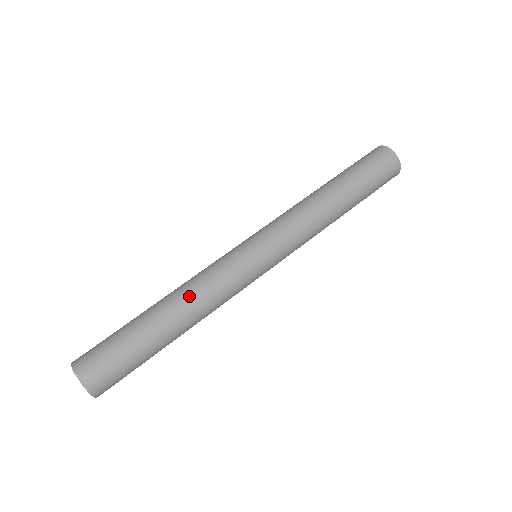
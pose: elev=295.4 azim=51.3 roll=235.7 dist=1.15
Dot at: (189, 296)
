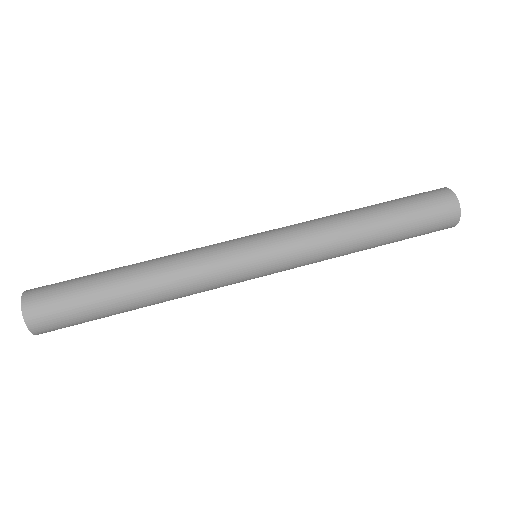
Dot at: (163, 257)
